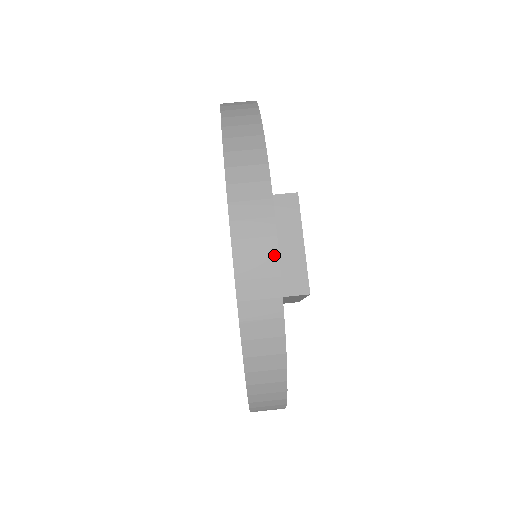
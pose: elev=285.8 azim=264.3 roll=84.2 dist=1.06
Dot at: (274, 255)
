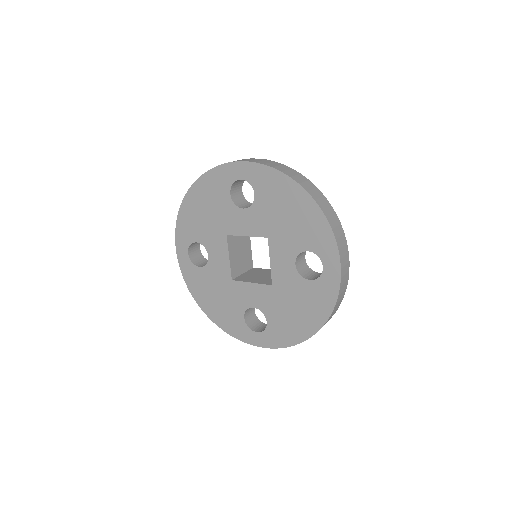
Dot at: (265, 160)
